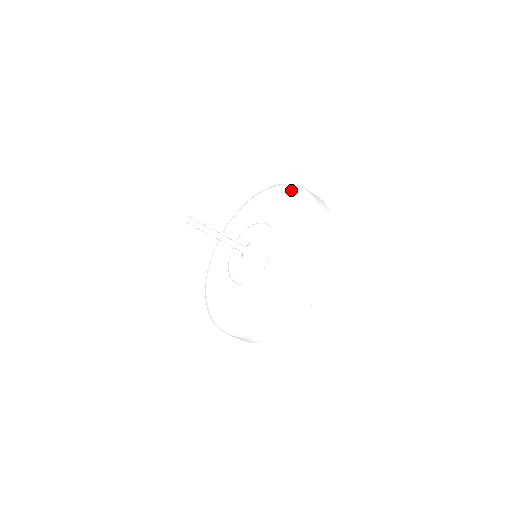
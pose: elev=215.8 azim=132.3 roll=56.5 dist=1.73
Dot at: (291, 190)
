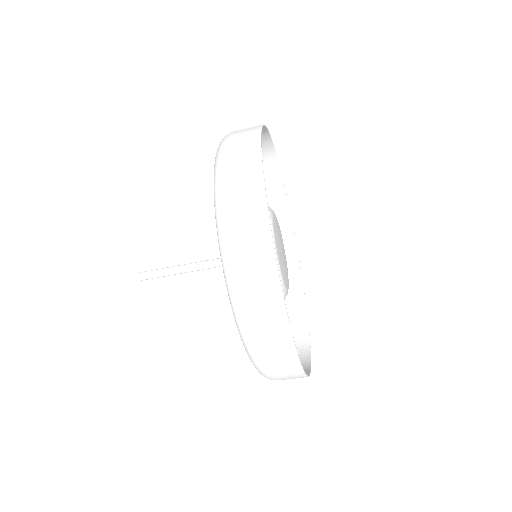
Dot at: occluded
